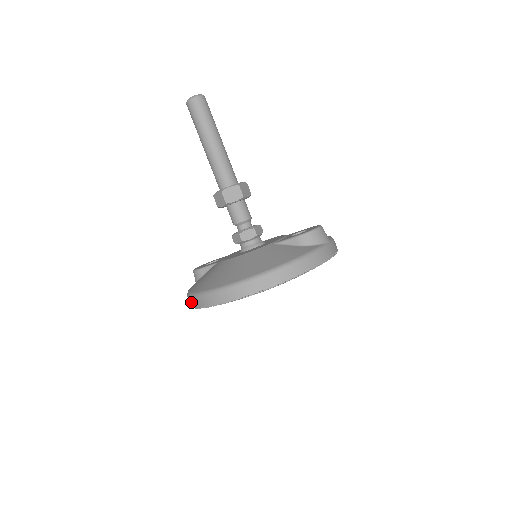
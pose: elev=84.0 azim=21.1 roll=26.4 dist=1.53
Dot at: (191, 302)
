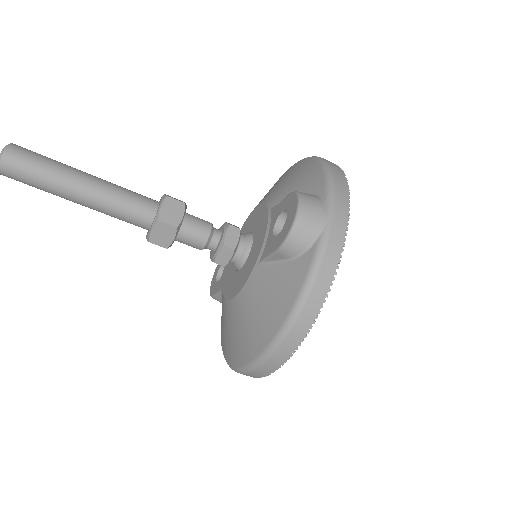
Dot at: occluded
